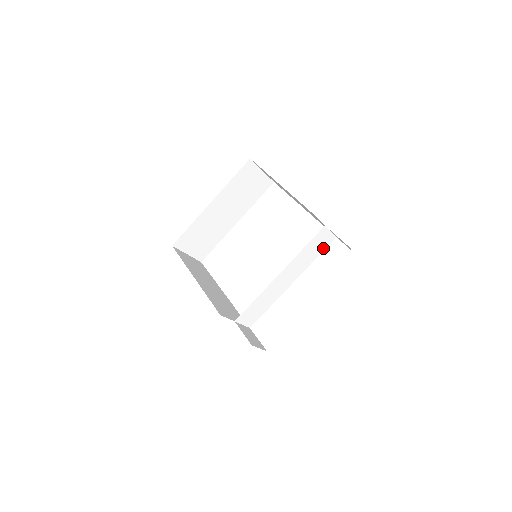
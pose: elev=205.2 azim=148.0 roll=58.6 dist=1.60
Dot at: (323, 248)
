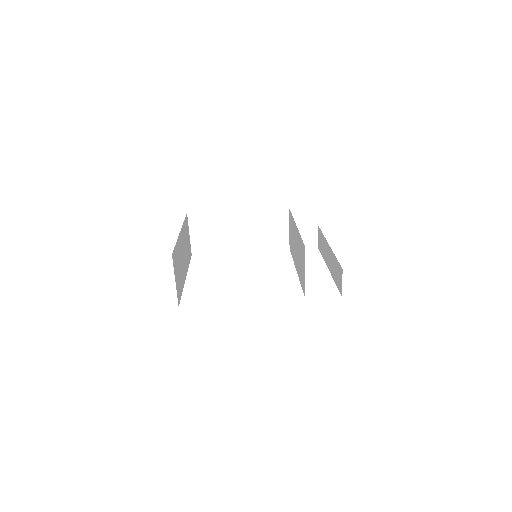
Dot at: (291, 252)
